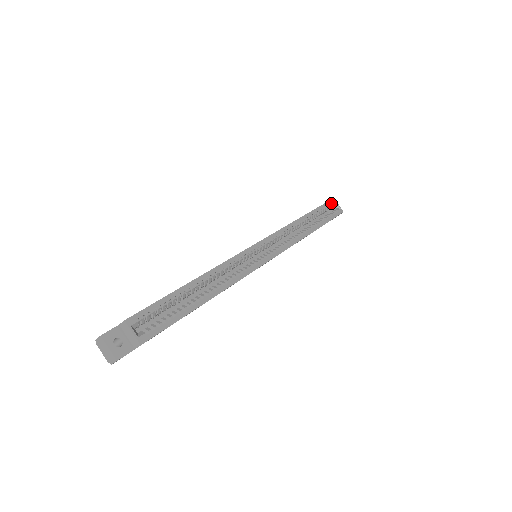
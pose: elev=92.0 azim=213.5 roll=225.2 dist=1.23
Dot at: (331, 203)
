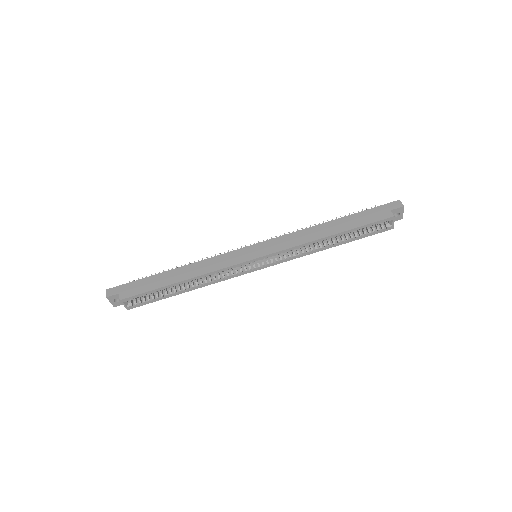
Dot at: (383, 222)
